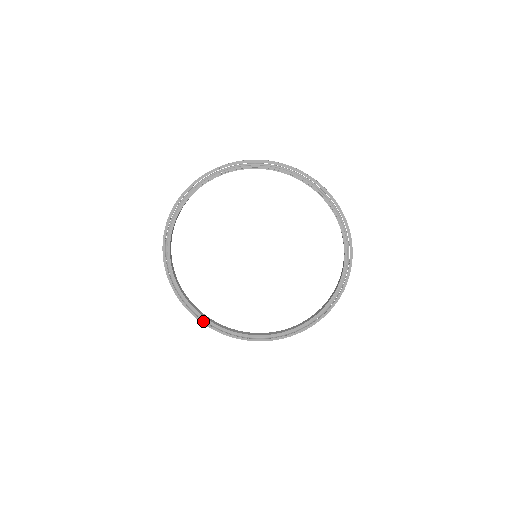
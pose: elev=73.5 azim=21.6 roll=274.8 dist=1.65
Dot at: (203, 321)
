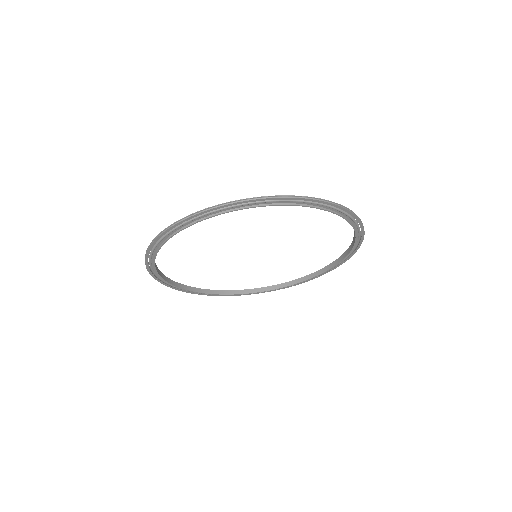
Dot at: (212, 295)
